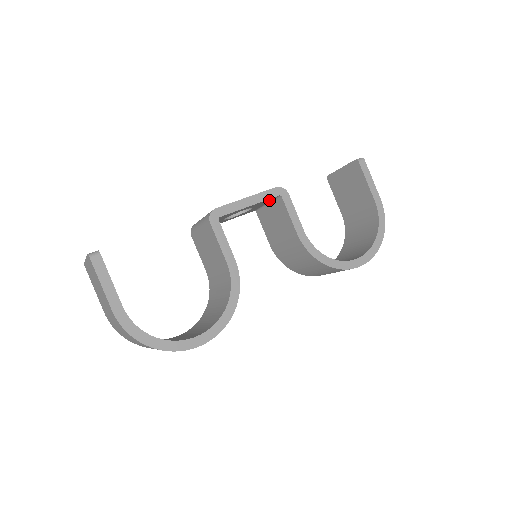
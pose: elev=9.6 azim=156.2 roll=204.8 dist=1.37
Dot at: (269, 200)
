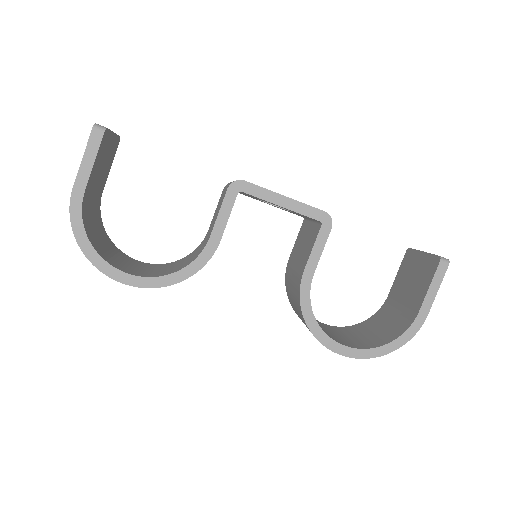
Dot at: occluded
